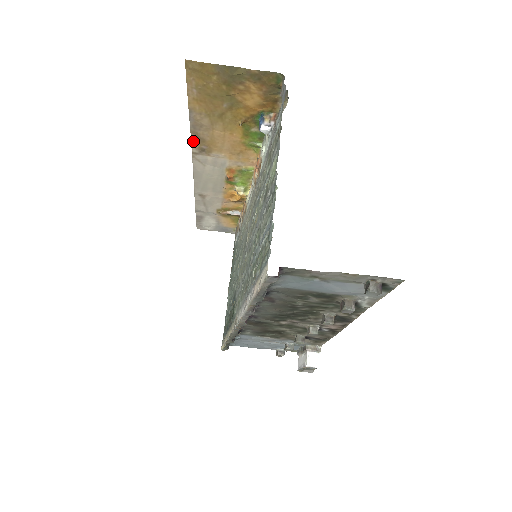
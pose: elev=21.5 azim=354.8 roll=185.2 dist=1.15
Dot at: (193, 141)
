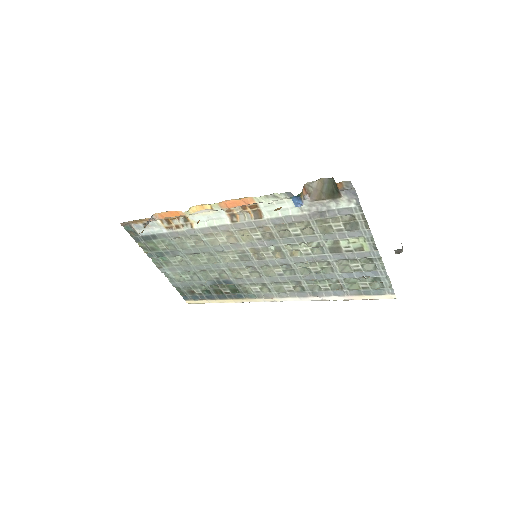
Dot at: occluded
